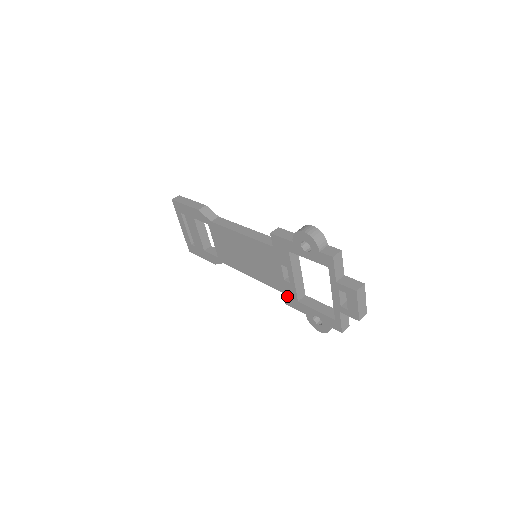
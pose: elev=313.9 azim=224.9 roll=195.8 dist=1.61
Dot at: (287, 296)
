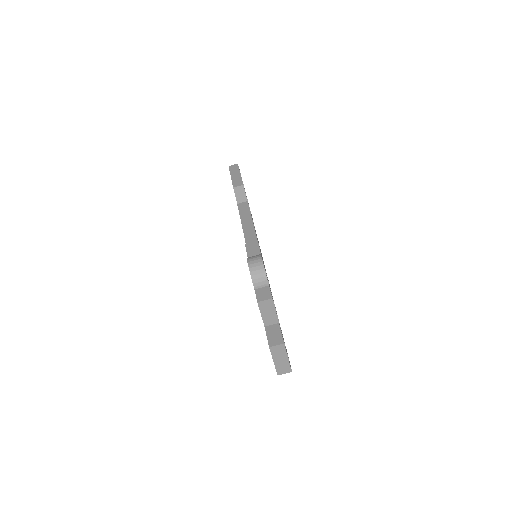
Dot at: occluded
